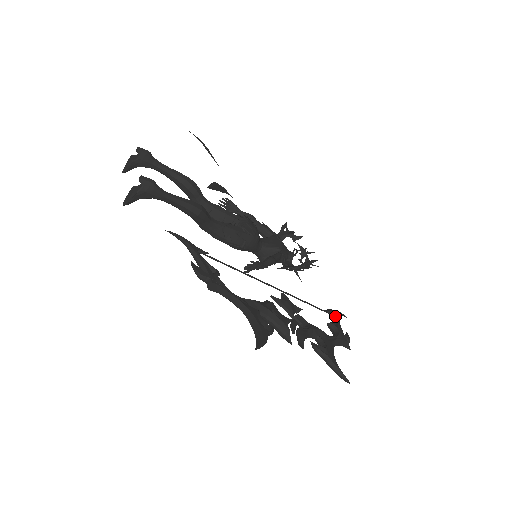
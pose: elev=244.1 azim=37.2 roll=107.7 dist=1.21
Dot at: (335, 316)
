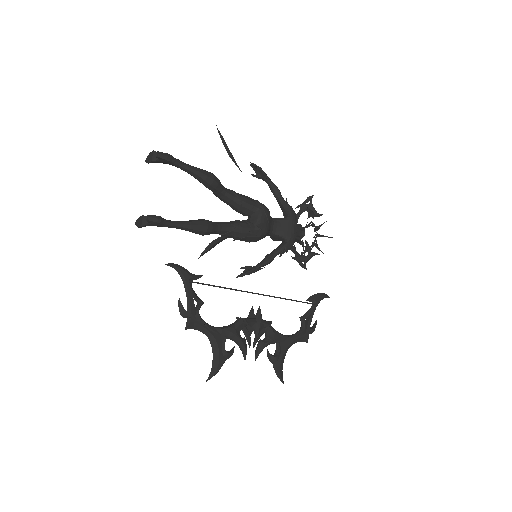
Dot at: (314, 304)
